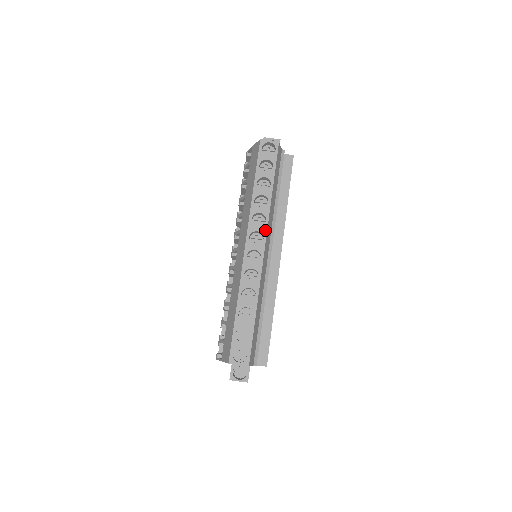
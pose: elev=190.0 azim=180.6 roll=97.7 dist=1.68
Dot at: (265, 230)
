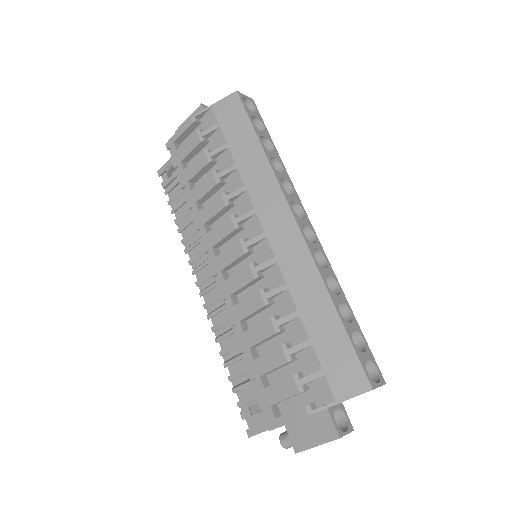
Dot at: (299, 200)
